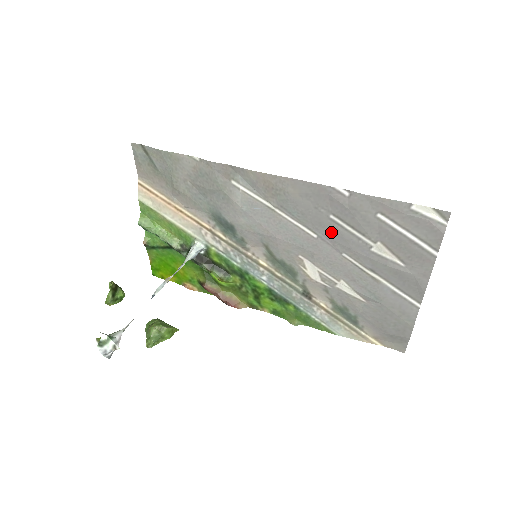
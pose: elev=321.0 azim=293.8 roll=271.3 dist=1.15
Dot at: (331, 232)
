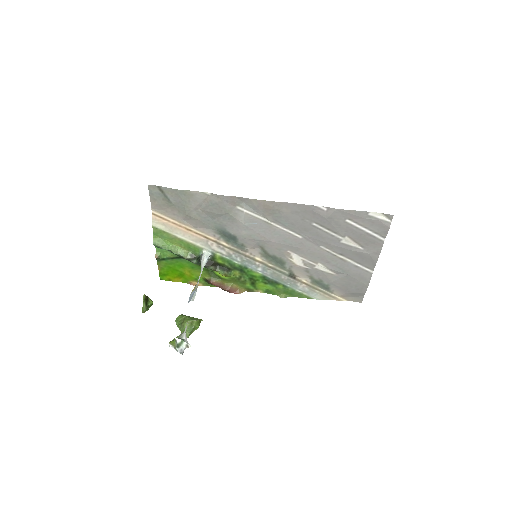
Dot at: (313, 234)
